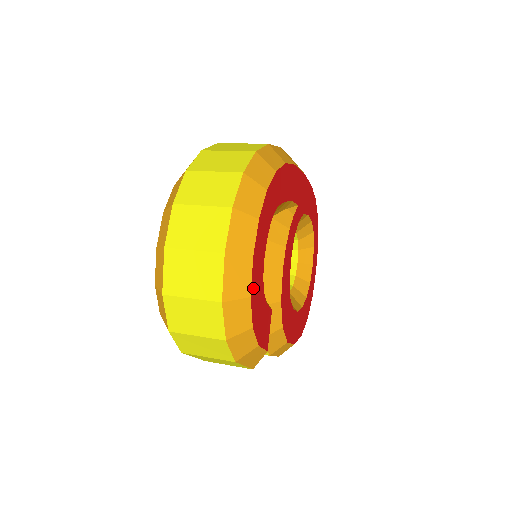
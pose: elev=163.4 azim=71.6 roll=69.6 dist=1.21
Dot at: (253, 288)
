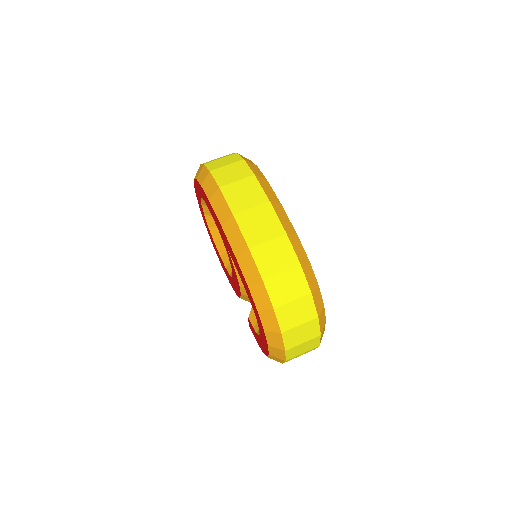
Dot at: occluded
